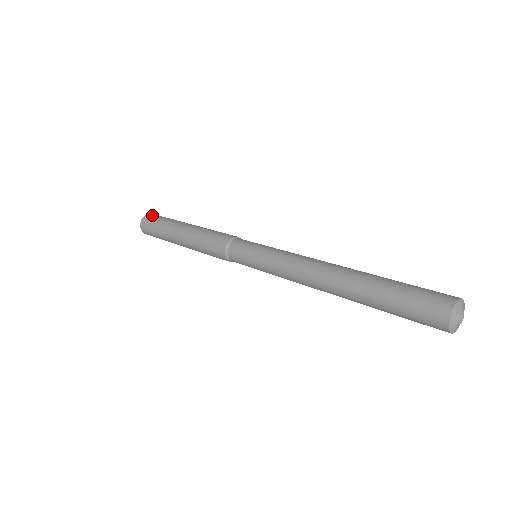
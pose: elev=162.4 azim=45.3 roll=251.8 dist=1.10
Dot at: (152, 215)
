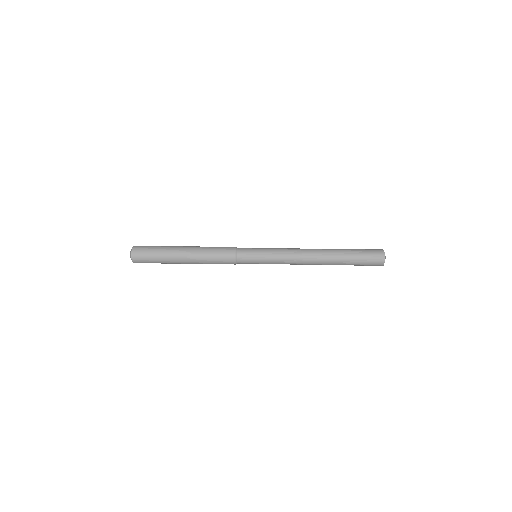
Dot at: (140, 246)
